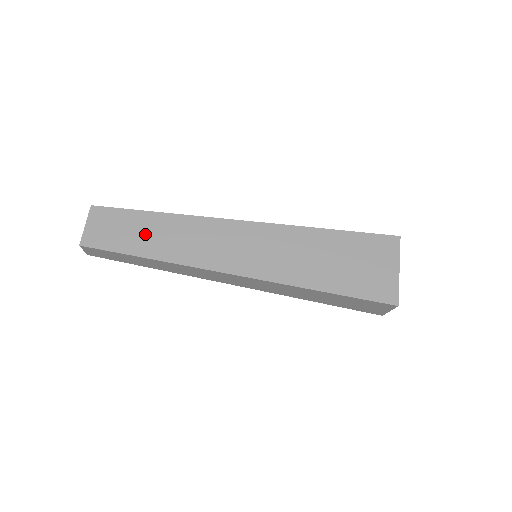
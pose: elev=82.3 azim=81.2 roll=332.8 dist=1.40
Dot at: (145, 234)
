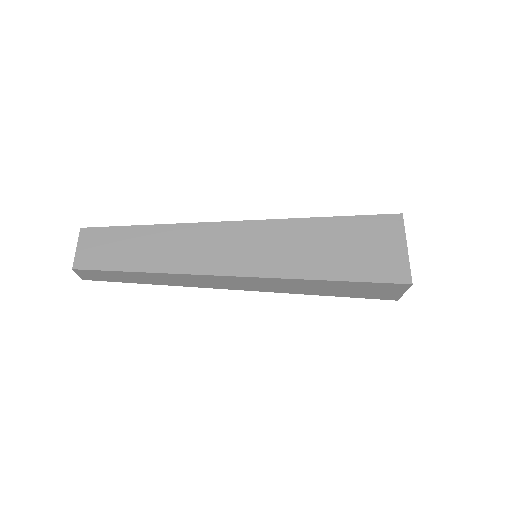
Dot at: (138, 248)
